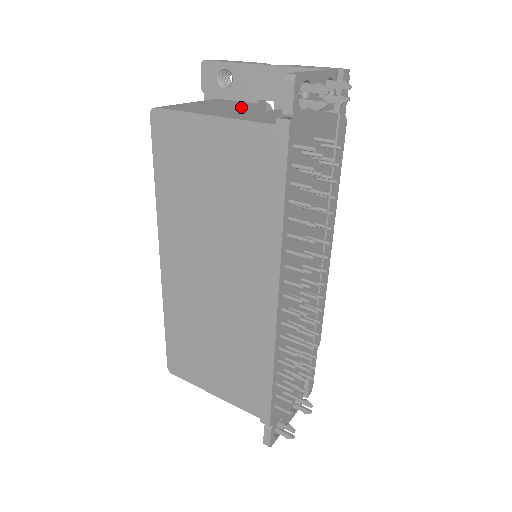
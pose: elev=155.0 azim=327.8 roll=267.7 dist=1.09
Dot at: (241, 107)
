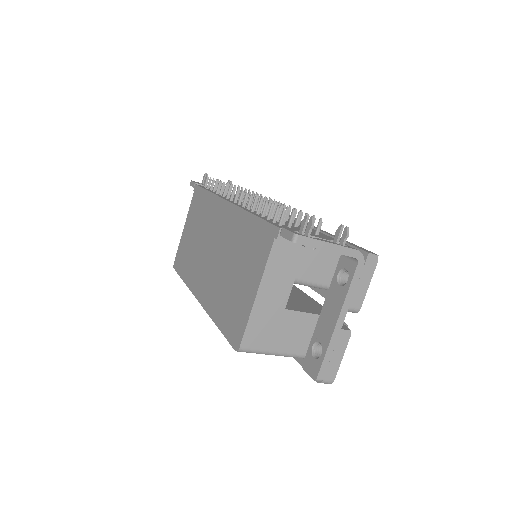
Dot at: occluded
